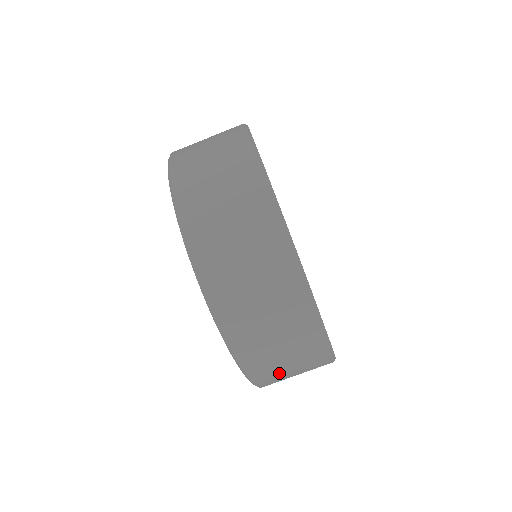
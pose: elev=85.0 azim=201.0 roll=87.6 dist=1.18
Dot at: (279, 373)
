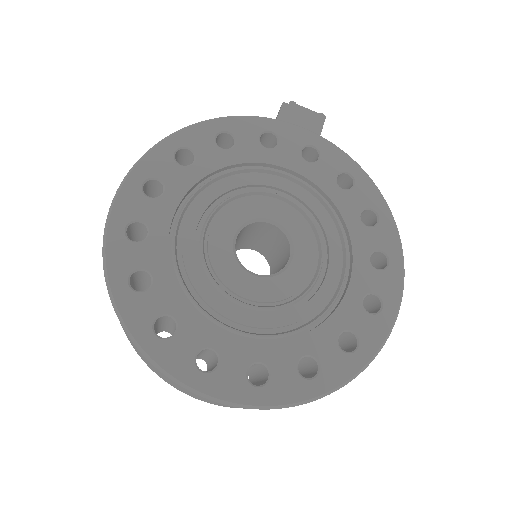
Dot at: occluded
